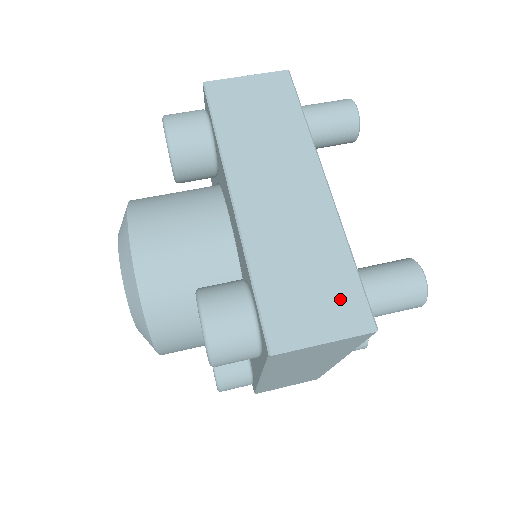
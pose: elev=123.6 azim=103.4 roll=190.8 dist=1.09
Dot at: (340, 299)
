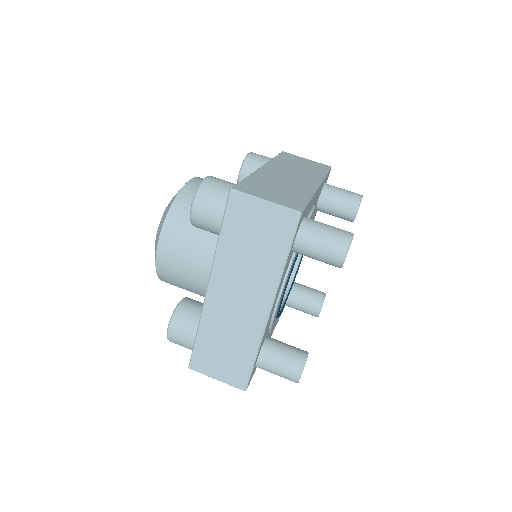
Dot at: (289, 199)
